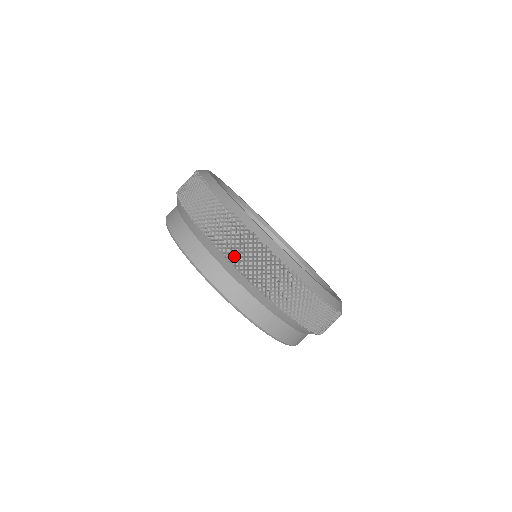
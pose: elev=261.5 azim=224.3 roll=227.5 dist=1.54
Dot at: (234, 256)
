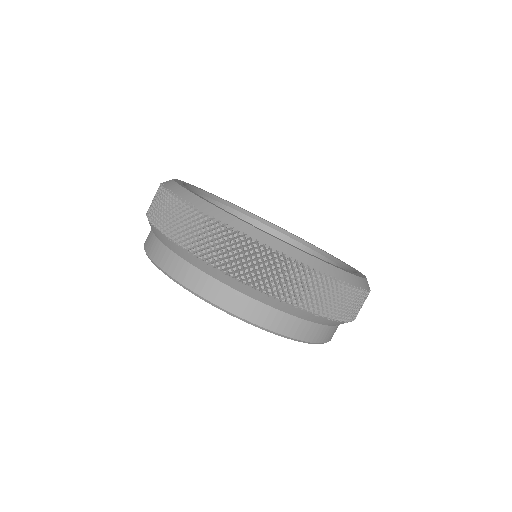
Dot at: (224, 263)
